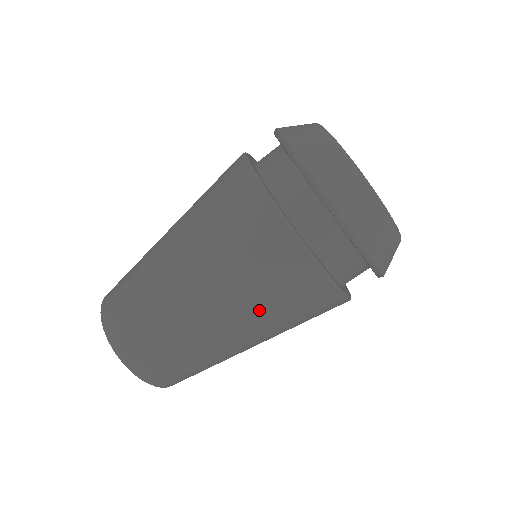
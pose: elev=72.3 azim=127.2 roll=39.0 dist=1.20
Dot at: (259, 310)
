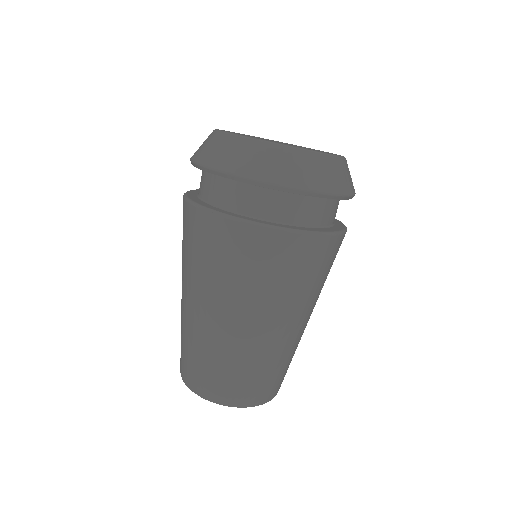
Dot at: (263, 293)
